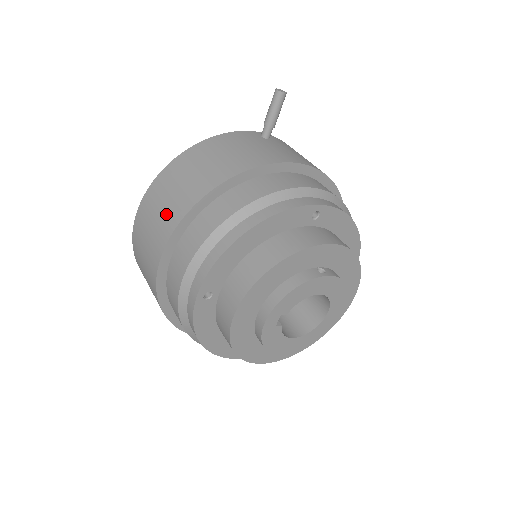
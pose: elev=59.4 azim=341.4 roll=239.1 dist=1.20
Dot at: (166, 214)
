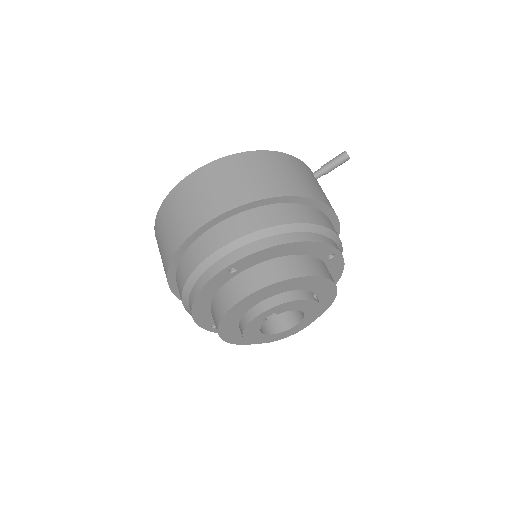
Dot at: (232, 190)
